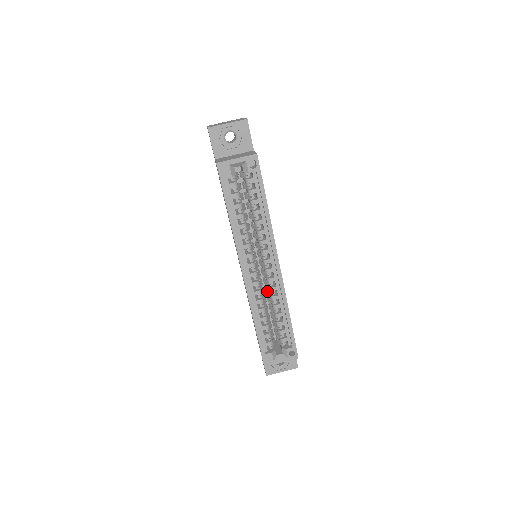
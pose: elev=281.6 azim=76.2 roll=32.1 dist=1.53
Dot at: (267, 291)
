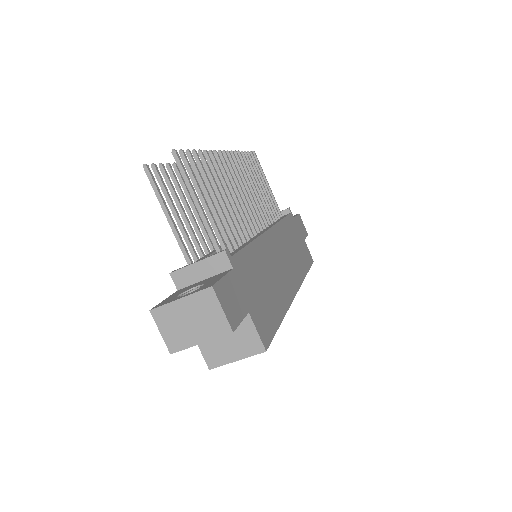
Dot at: occluded
